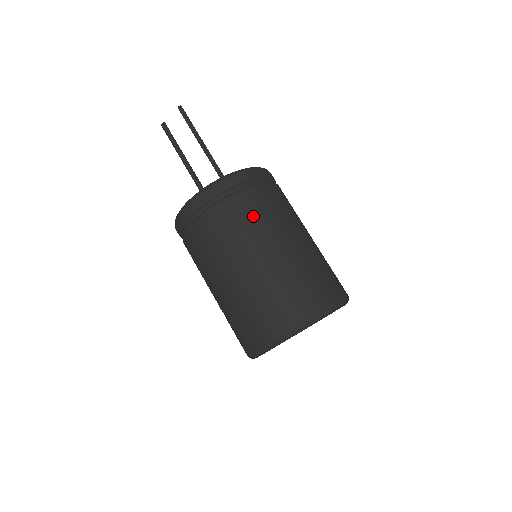
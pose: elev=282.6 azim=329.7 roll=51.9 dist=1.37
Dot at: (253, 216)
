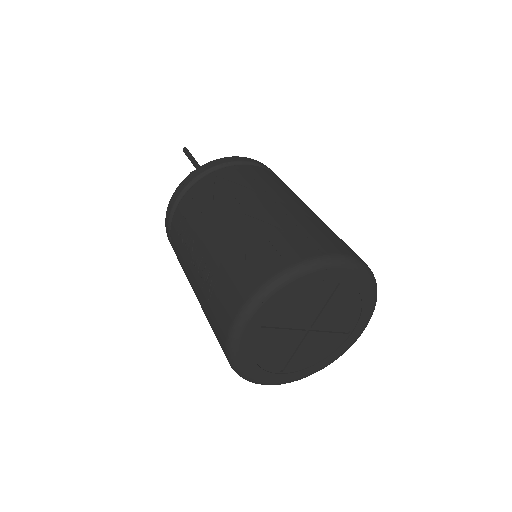
Dot at: (279, 182)
